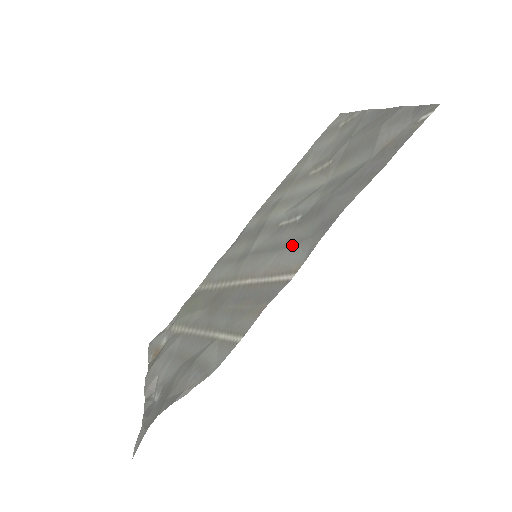
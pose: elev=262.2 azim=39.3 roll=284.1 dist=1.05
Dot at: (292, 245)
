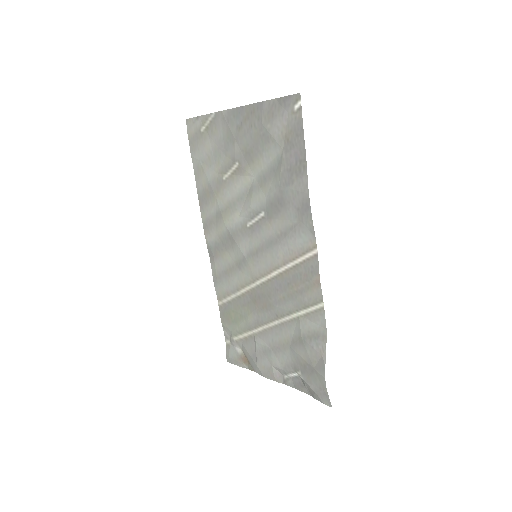
Dot at: (288, 234)
